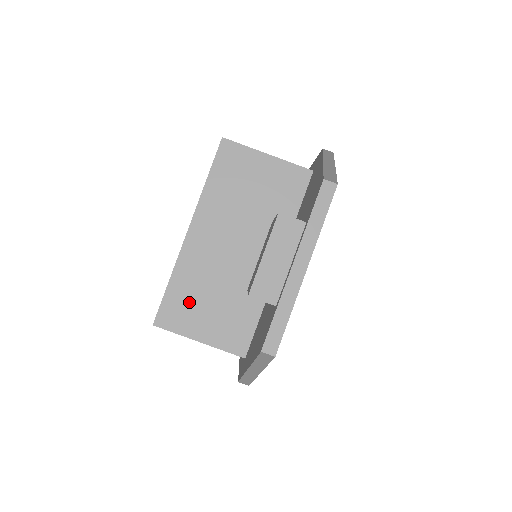
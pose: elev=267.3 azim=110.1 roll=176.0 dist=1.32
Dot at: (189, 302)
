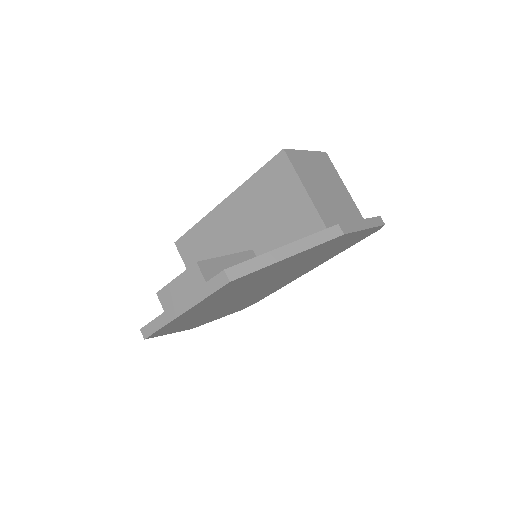
Dot at: (198, 248)
